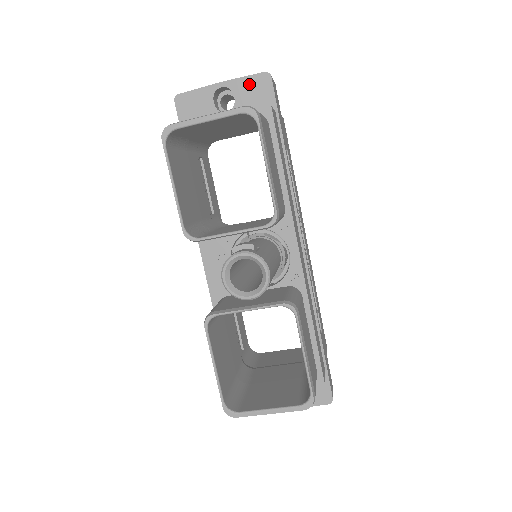
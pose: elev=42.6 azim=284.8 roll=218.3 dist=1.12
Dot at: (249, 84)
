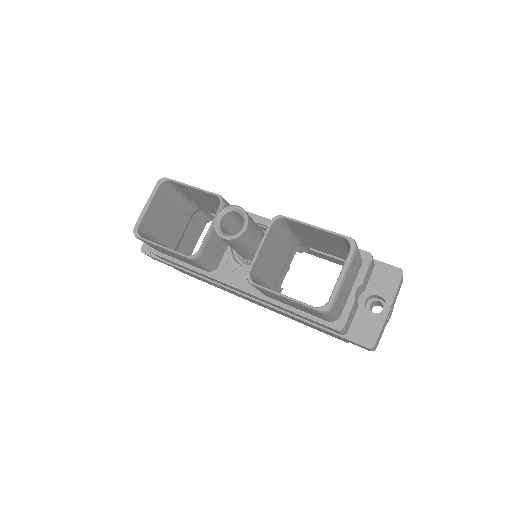
Dot at: occluded
